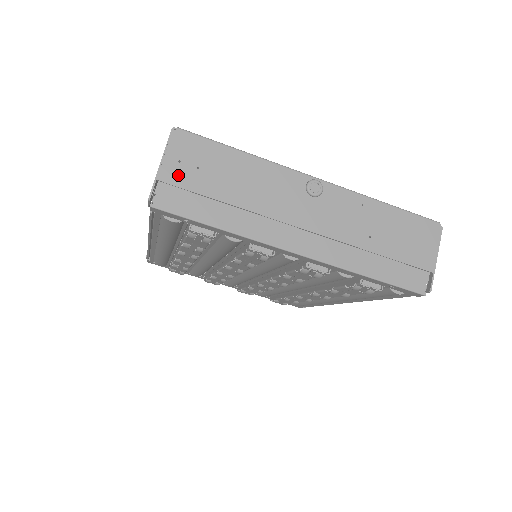
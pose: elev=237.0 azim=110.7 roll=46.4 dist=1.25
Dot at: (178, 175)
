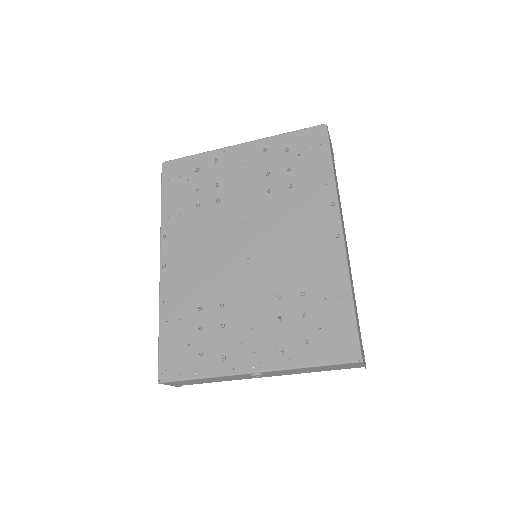
Dot at: occluded
